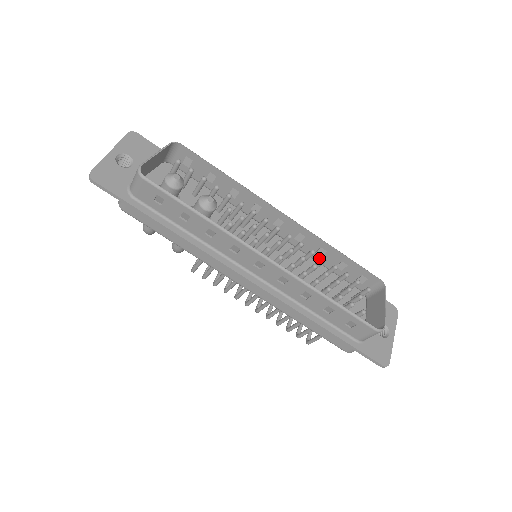
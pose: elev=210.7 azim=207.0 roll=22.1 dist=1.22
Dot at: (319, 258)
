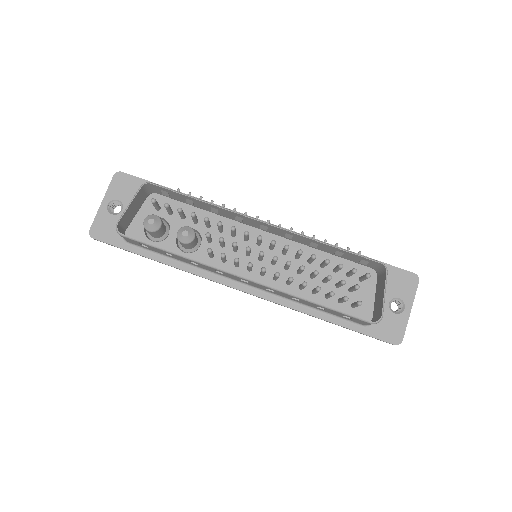
Dot at: (316, 247)
